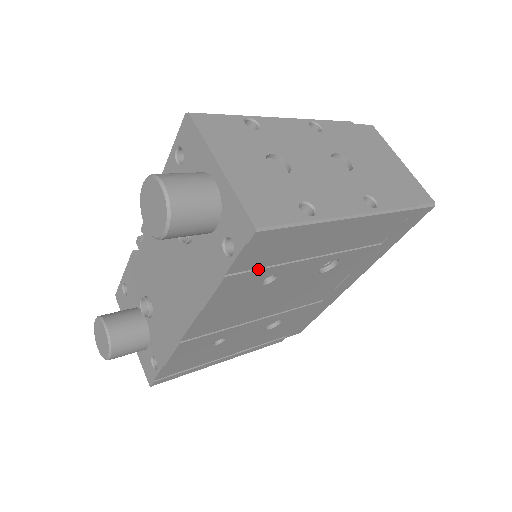
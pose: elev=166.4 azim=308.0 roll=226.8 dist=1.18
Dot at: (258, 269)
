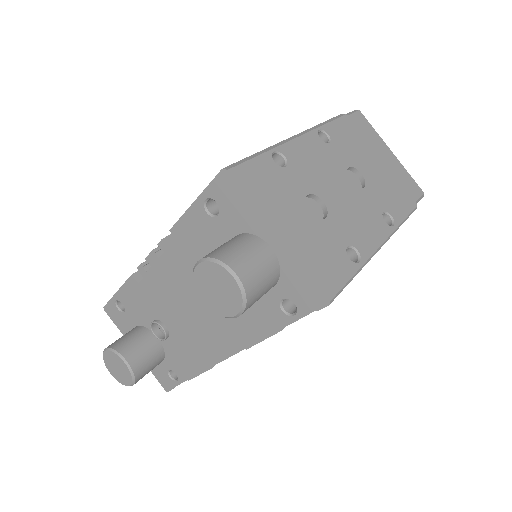
Dot at: occluded
